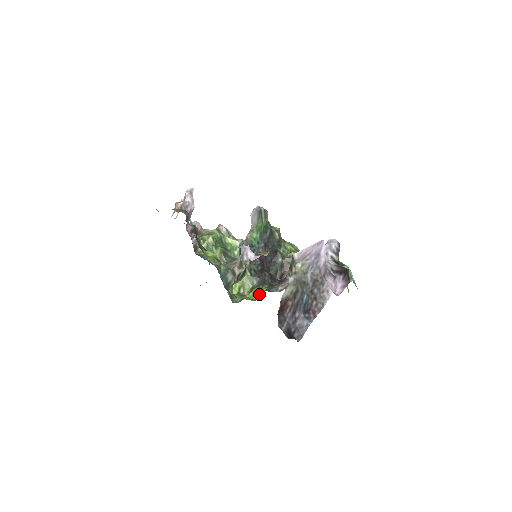
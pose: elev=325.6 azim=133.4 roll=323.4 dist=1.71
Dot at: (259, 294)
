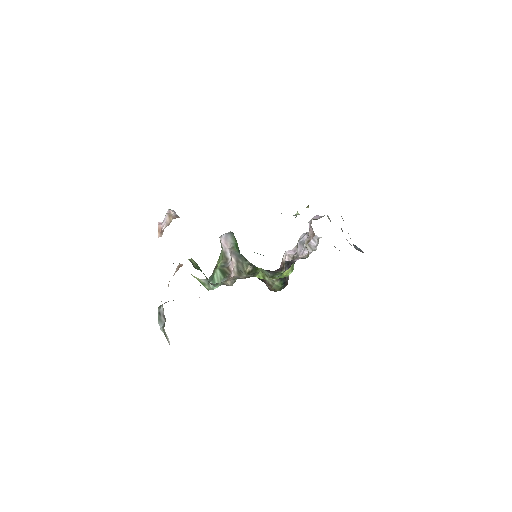
Dot at: (284, 275)
